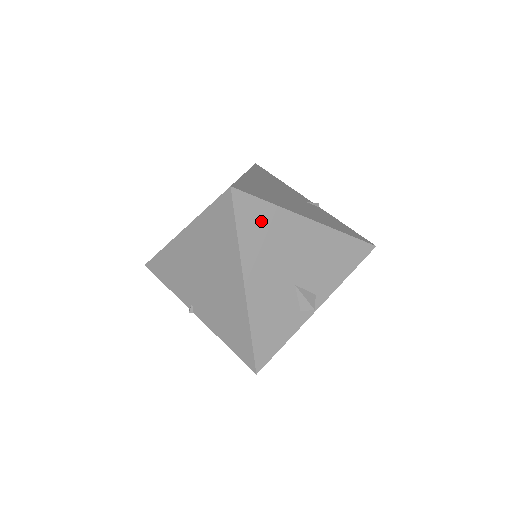
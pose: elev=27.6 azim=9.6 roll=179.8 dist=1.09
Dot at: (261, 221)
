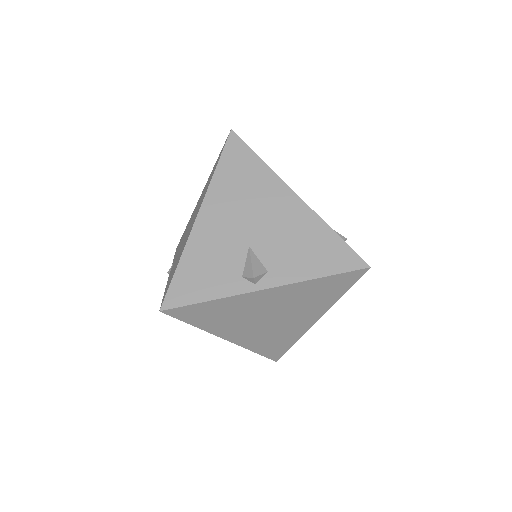
Dot at: (244, 169)
